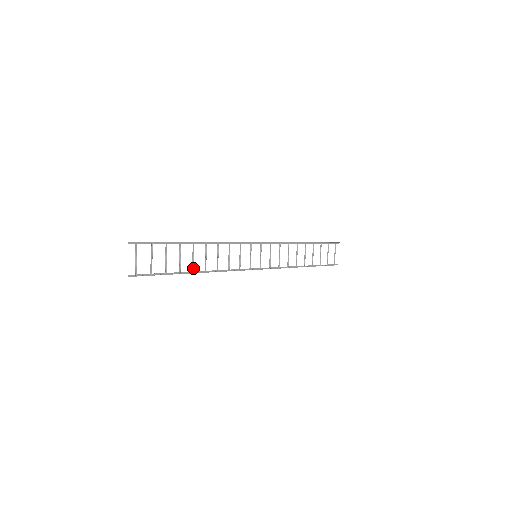
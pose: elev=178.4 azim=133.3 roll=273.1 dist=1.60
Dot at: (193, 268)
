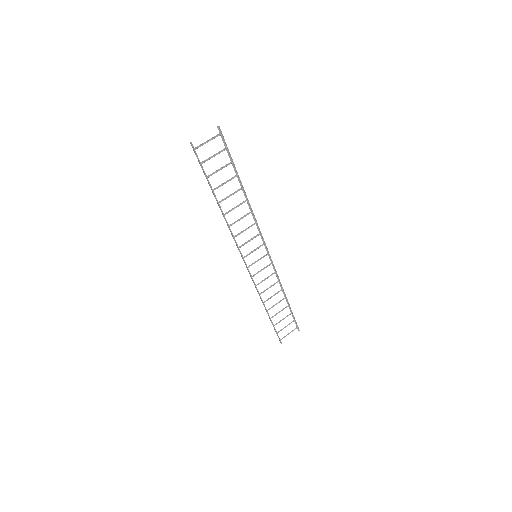
Dot at: occluded
